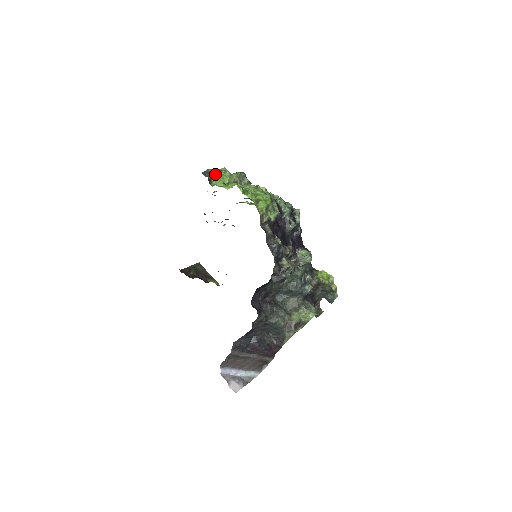
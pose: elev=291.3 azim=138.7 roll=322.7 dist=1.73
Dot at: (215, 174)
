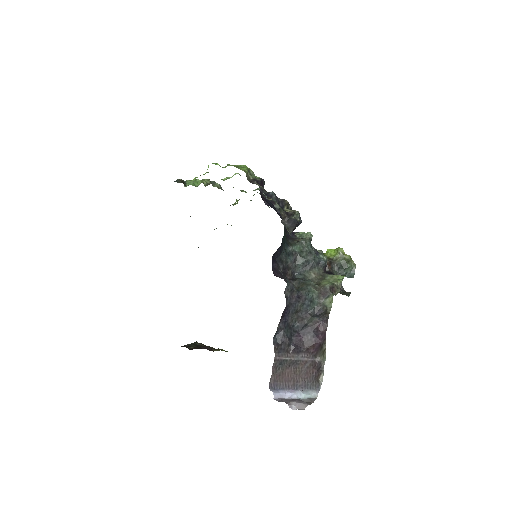
Dot at: occluded
